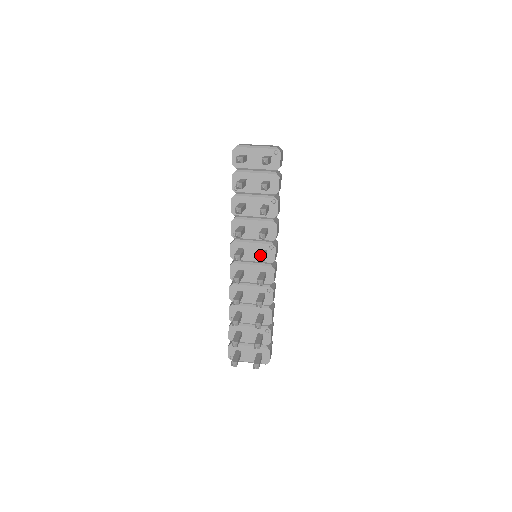
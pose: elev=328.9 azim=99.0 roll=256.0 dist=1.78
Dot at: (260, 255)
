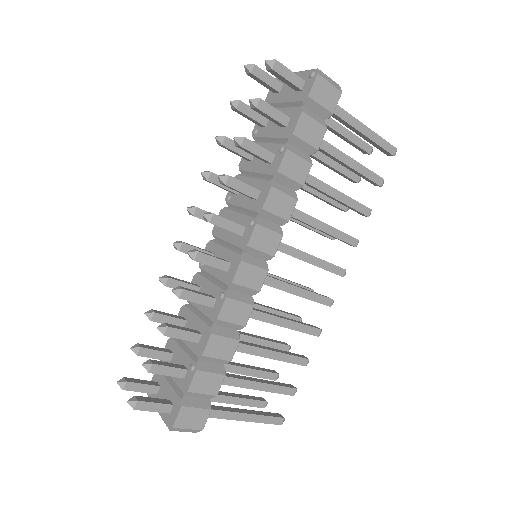
Dot at: occluded
